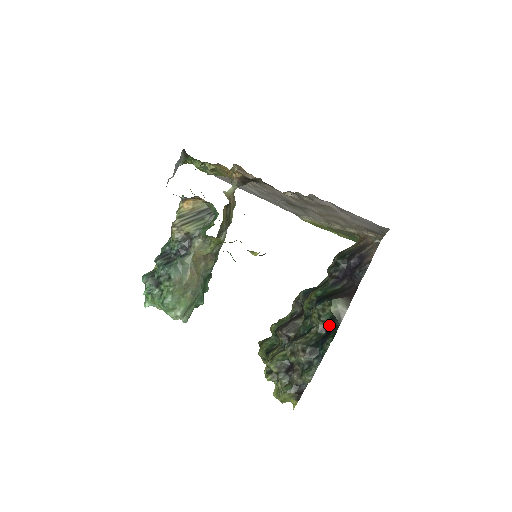
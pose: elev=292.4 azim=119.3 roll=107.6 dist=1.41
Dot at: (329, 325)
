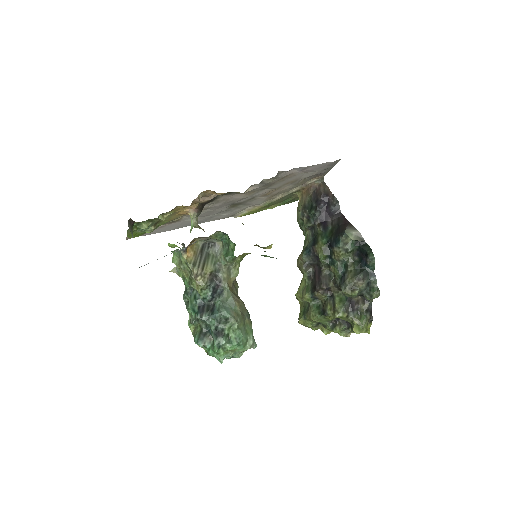
Dot at: (357, 250)
